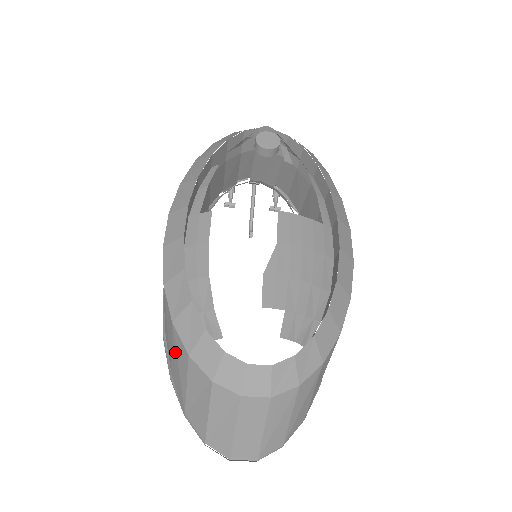
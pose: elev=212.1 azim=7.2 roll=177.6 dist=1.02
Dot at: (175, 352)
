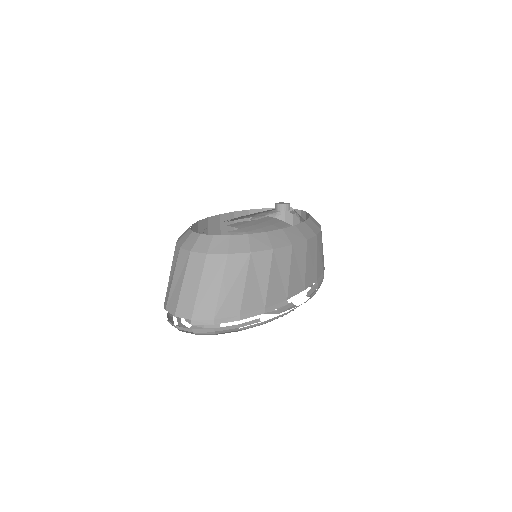
Dot at: occluded
